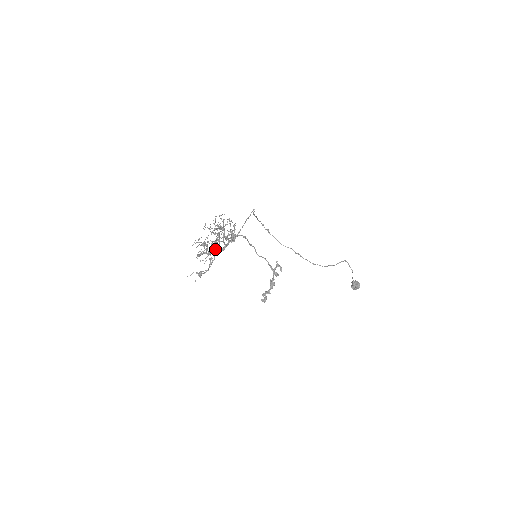
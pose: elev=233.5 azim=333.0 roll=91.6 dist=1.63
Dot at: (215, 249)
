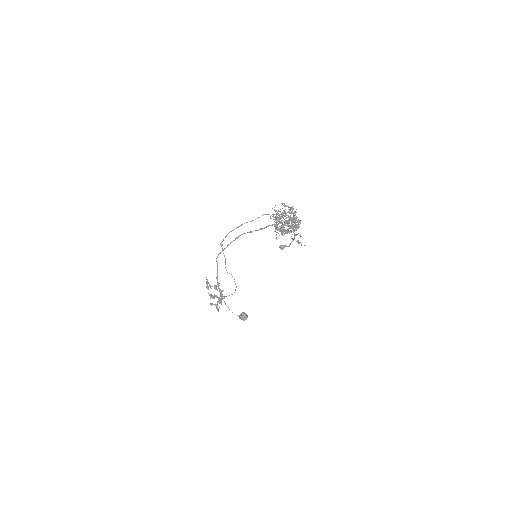
Dot at: occluded
